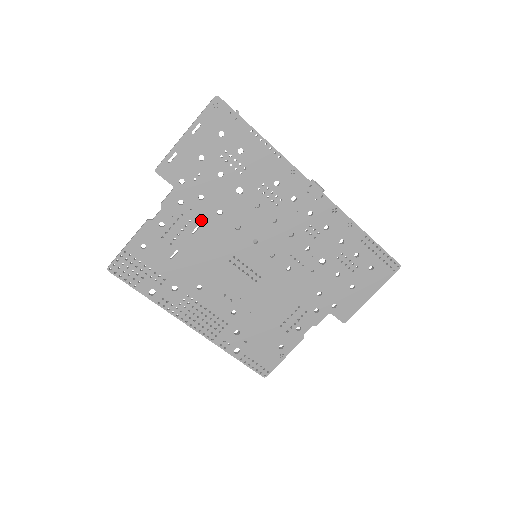
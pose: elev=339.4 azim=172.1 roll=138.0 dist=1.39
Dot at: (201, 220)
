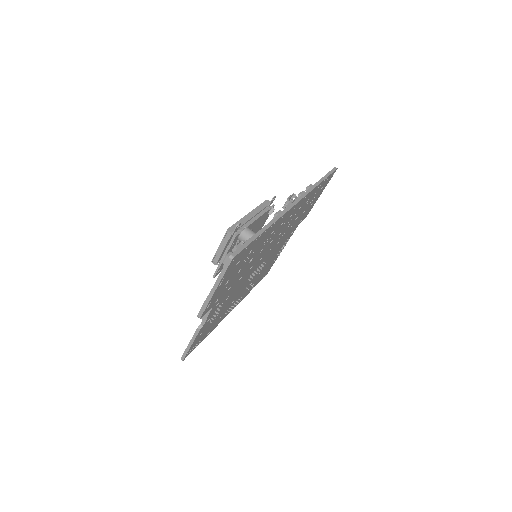
Dot at: (230, 292)
